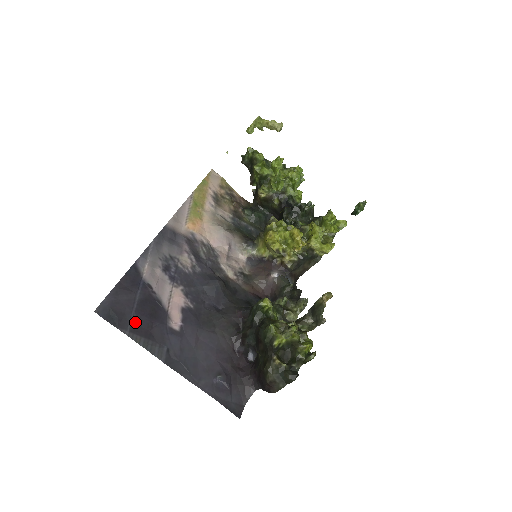
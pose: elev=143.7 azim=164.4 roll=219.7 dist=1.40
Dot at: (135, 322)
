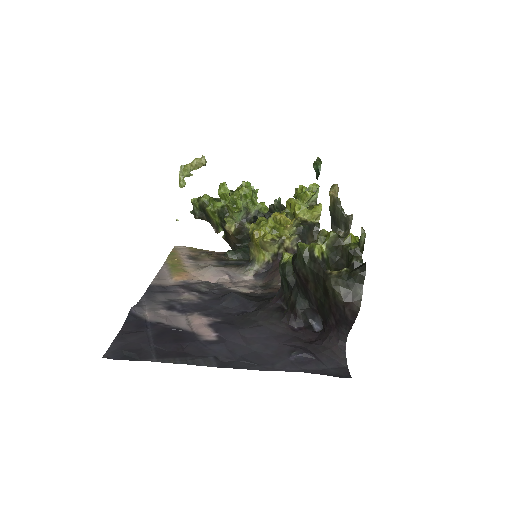
Dot at: (159, 351)
